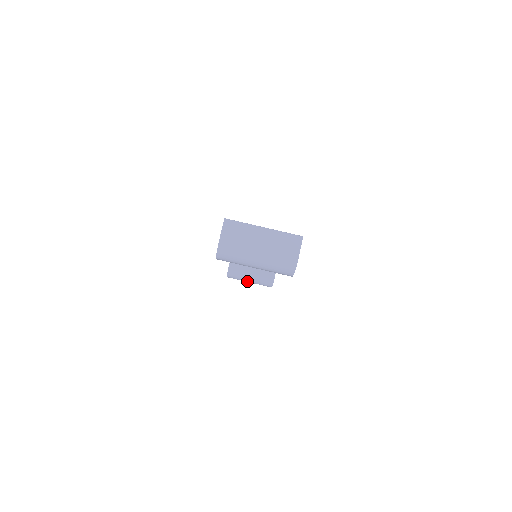
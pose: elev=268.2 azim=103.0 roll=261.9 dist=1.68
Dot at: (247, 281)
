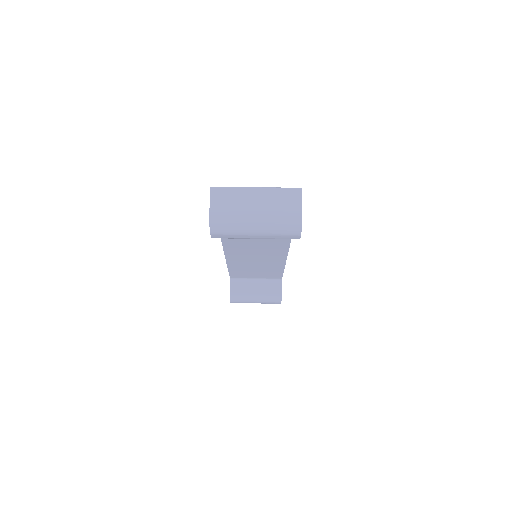
Dot at: (253, 302)
